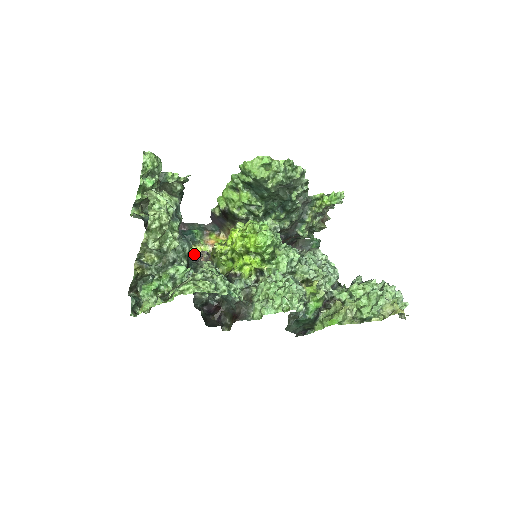
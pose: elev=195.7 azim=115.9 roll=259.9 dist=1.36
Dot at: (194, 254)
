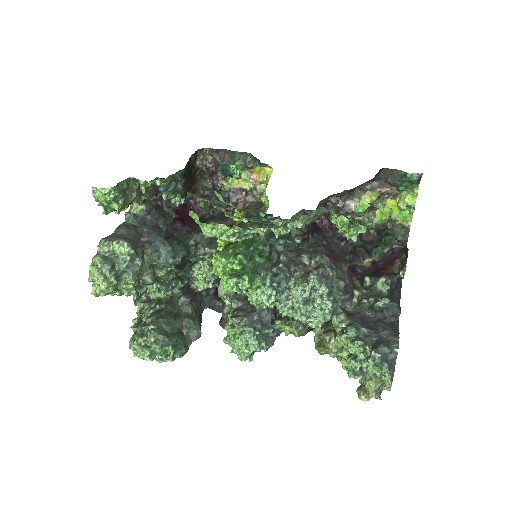
Dot at: (230, 197)
